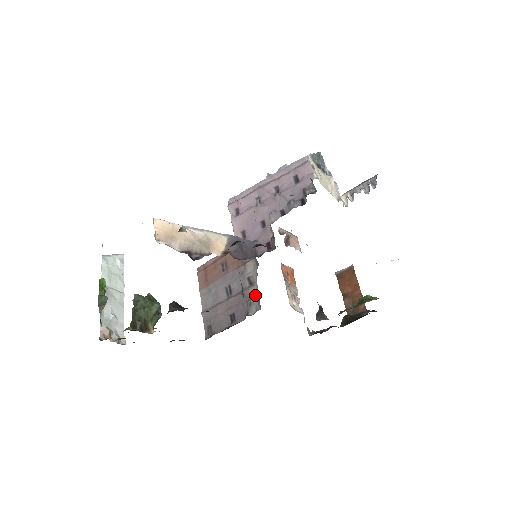
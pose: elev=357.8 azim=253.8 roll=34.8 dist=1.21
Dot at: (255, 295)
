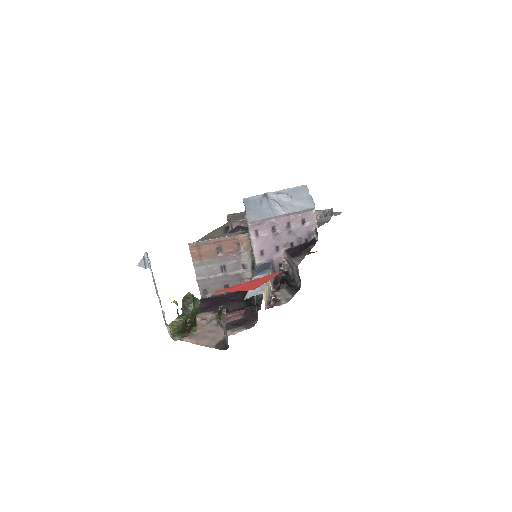
Dot at: (249, 278)
